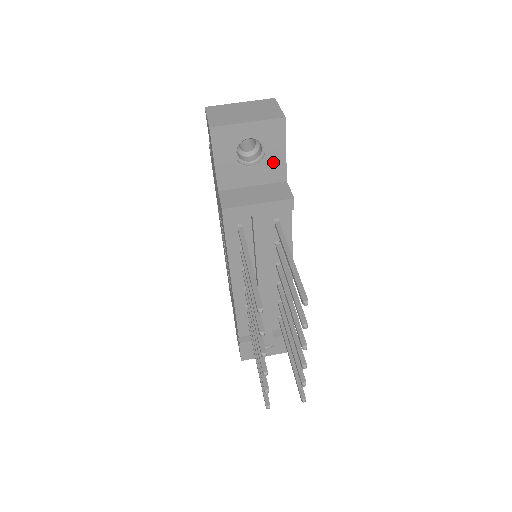
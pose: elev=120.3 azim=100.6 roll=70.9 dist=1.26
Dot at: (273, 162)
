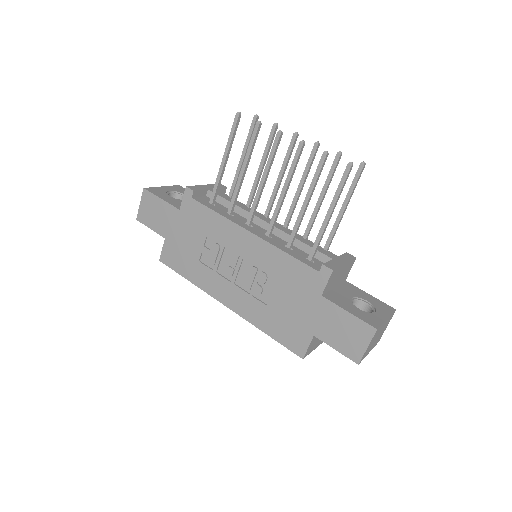
Dot at: occluded
